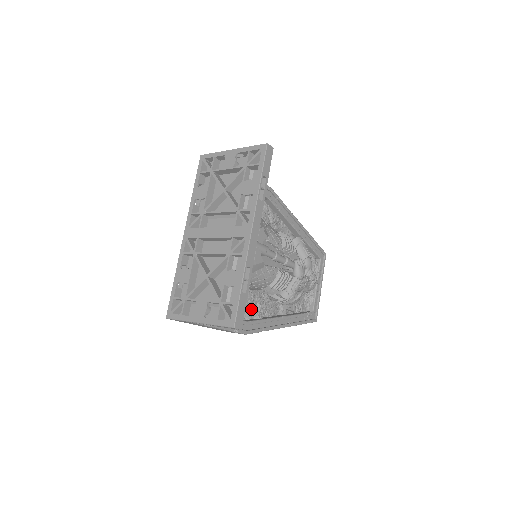
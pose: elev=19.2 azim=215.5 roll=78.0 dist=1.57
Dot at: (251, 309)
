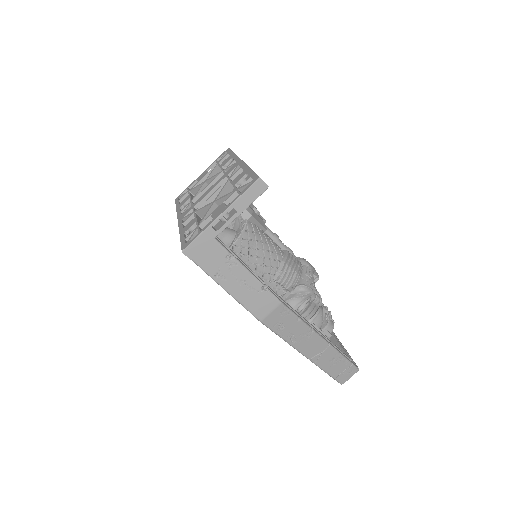
Dot at: occluded
